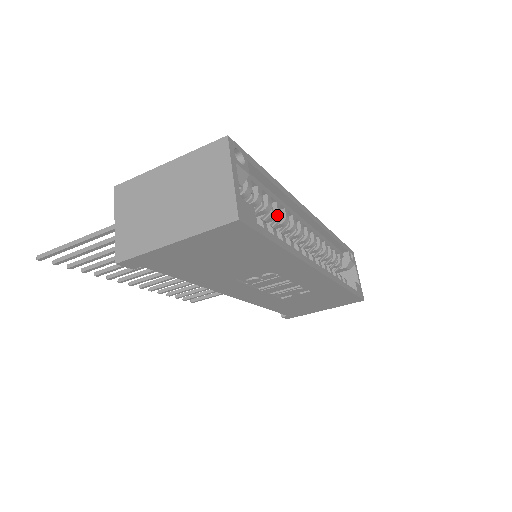
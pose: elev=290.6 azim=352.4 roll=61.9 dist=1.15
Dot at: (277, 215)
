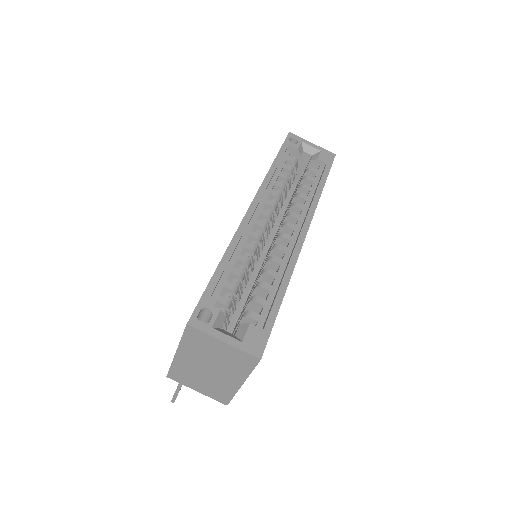
Dot at: (248, 264)
